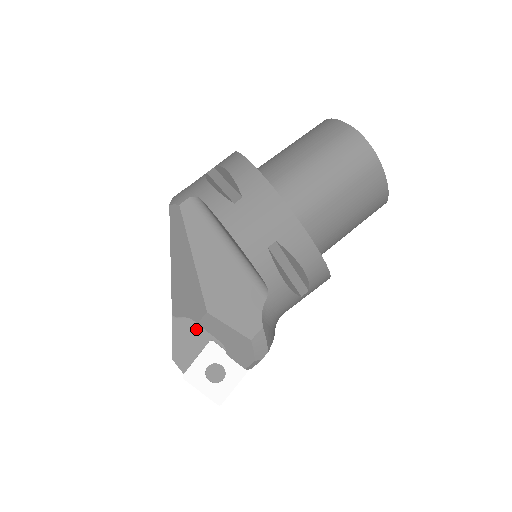
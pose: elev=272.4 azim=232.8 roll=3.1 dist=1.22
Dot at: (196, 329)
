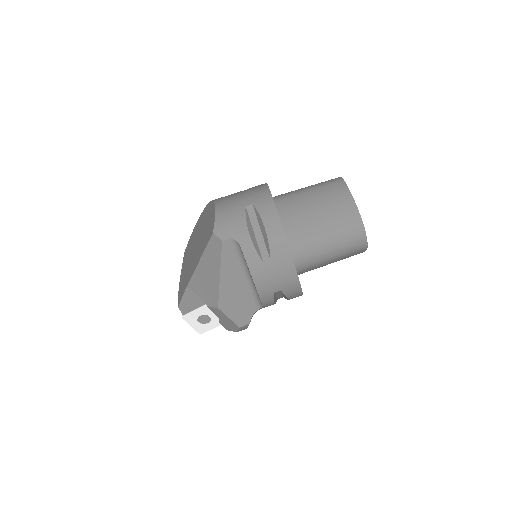
Dot at: occluded
